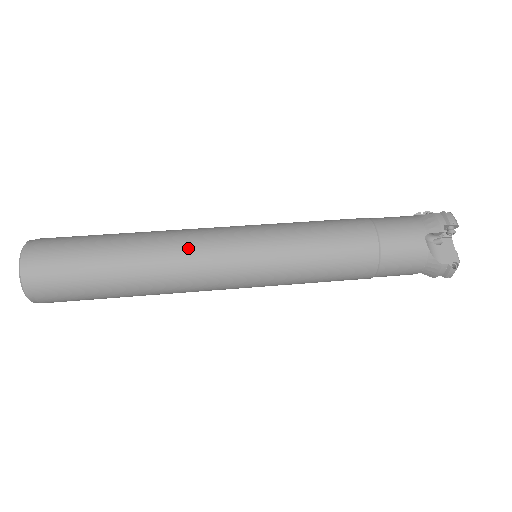
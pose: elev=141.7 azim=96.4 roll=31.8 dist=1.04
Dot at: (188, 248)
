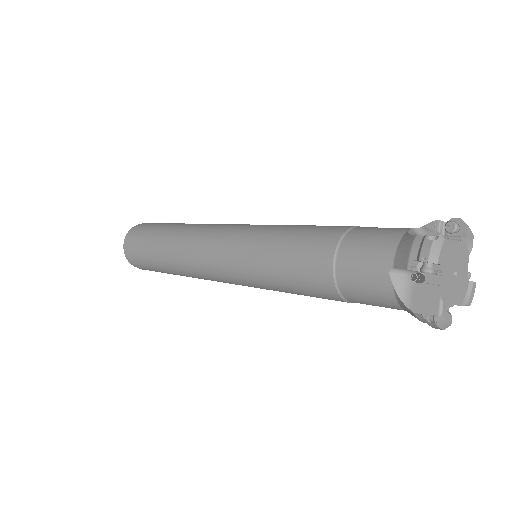
Dot at: occluded
